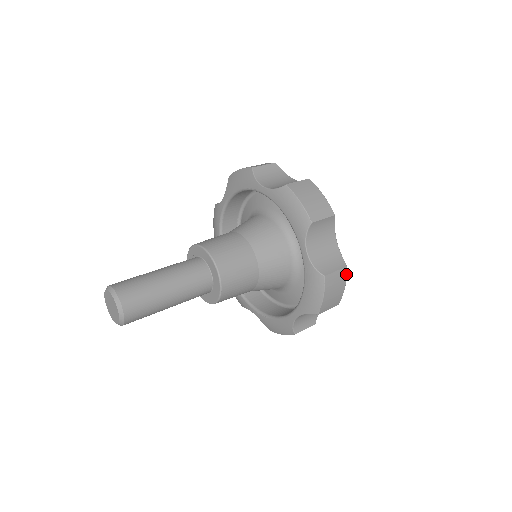
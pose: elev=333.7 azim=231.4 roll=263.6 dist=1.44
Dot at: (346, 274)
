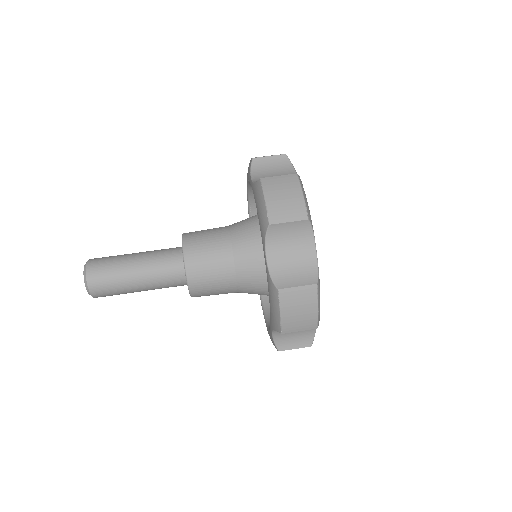
Dot at: (316, 293)
